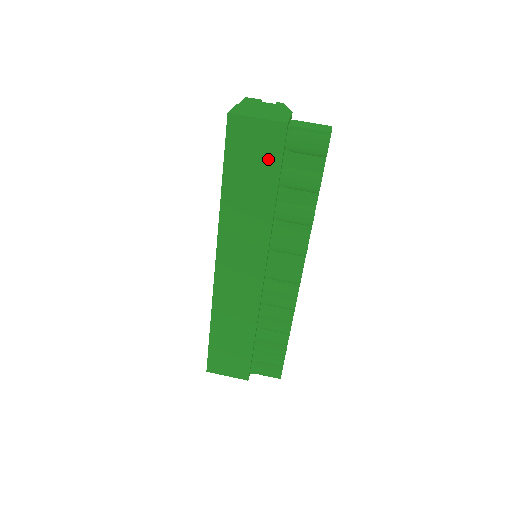
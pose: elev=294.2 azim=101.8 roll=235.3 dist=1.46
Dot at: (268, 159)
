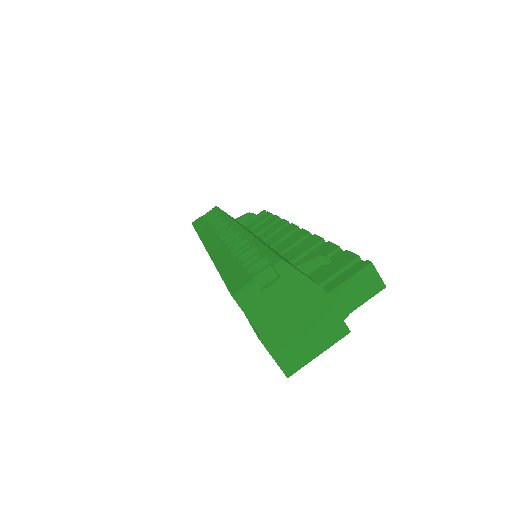
Dot at: occluded
